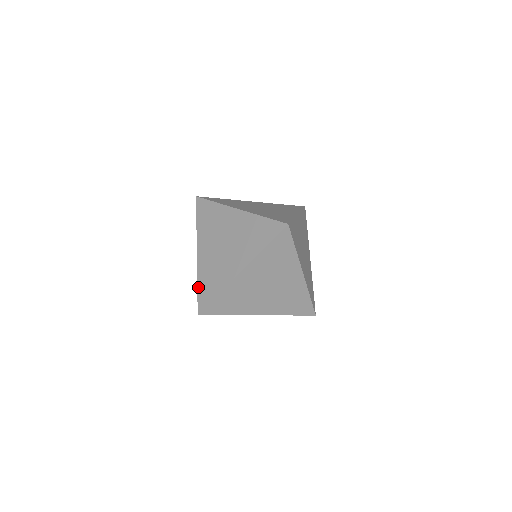
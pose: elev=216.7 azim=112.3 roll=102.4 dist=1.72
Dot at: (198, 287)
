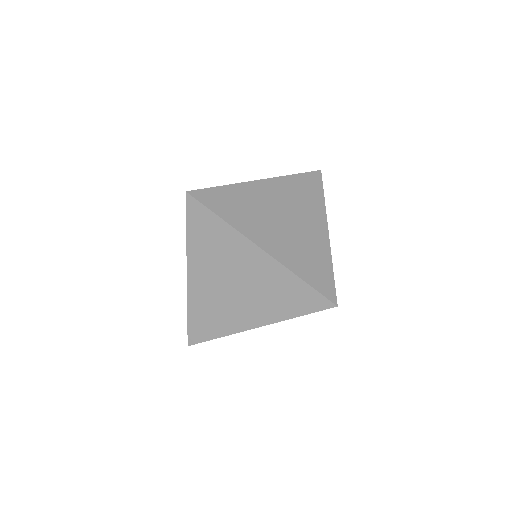
Dot at: occluded
